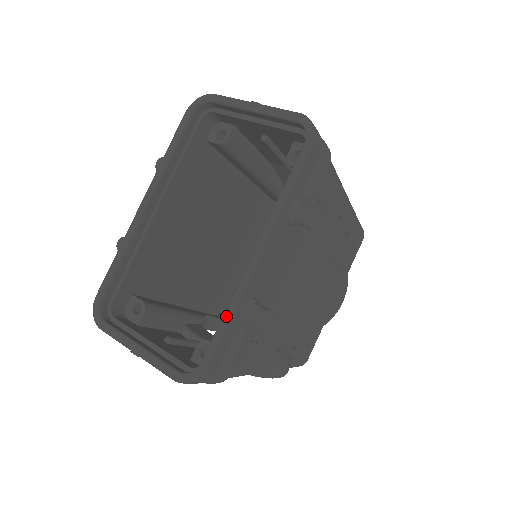
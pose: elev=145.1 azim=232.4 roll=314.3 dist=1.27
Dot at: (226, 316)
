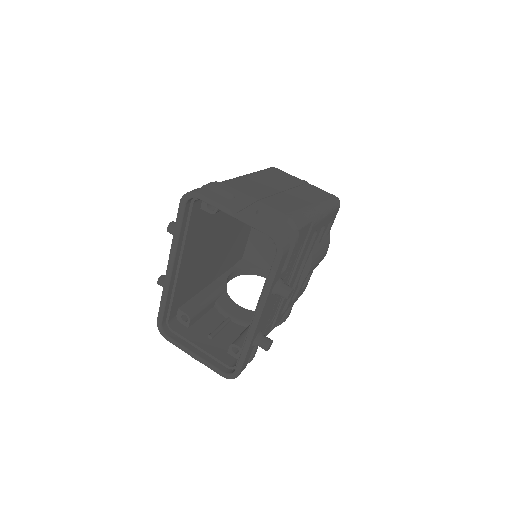
Dot at: (244, 351)
